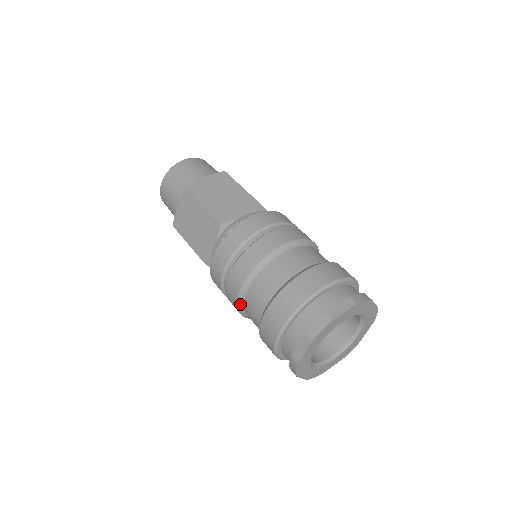
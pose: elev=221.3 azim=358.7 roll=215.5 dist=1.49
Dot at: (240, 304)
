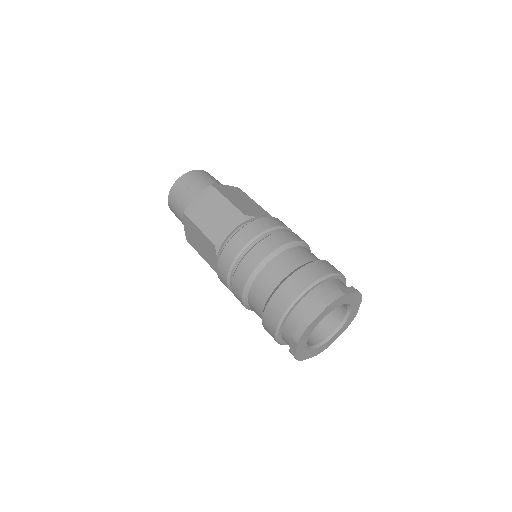
Dot at: (251, 279)
